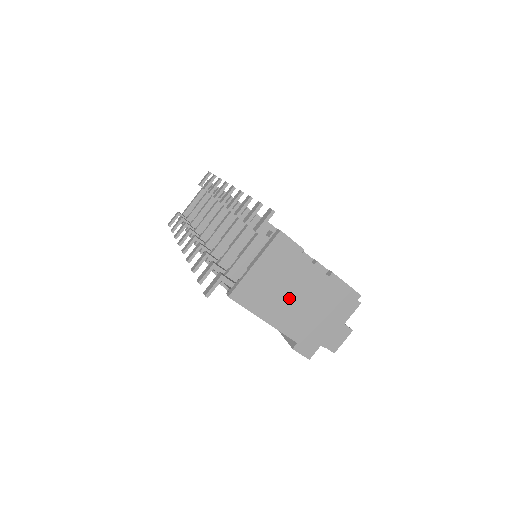
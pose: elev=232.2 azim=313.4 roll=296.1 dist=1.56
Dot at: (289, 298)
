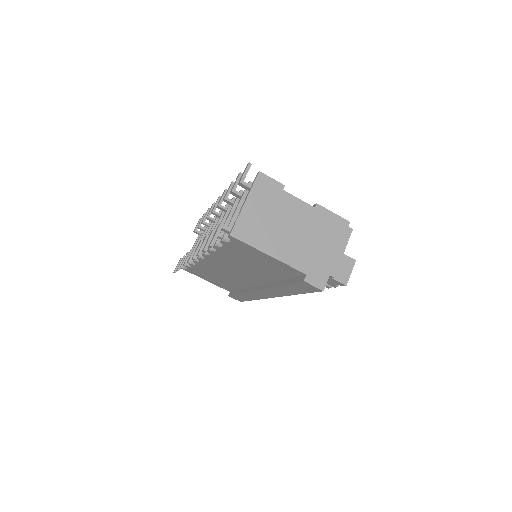
Dot at: (285, 231)
